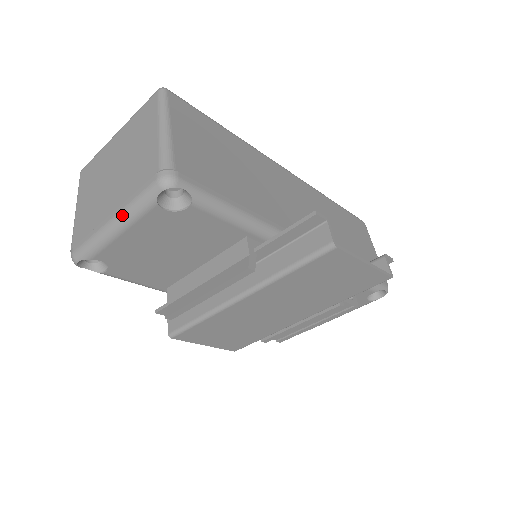
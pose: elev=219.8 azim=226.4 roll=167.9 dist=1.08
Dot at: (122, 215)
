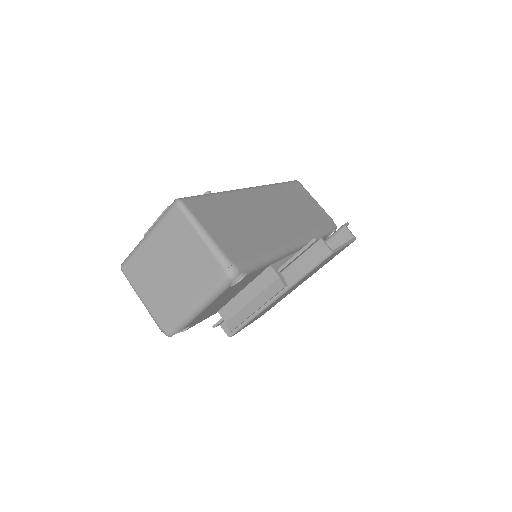
Dot at: (204, 301)
